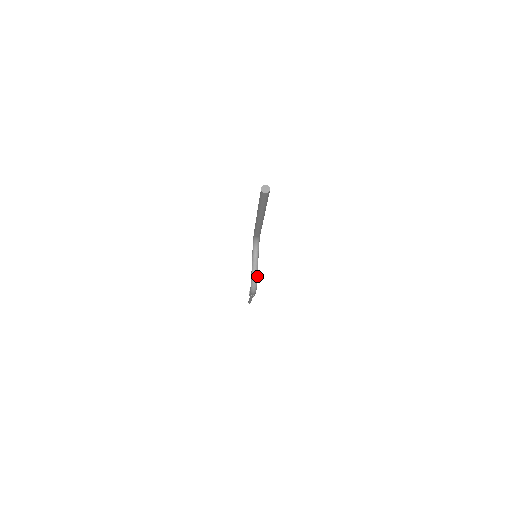
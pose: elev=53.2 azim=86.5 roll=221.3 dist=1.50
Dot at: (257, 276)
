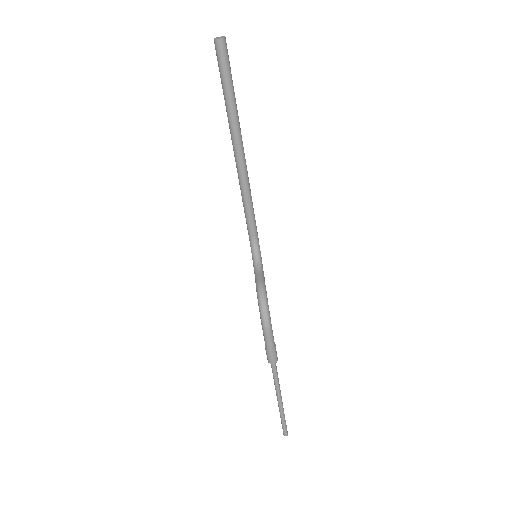
Dot at: (266, 293)
